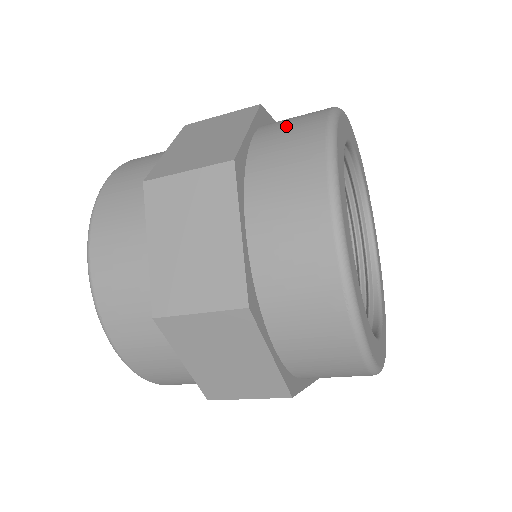
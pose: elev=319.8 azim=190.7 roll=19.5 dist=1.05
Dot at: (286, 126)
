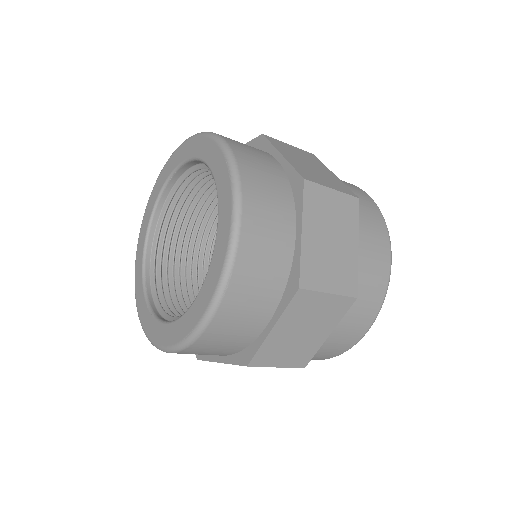
Dot at: (346, 184)
